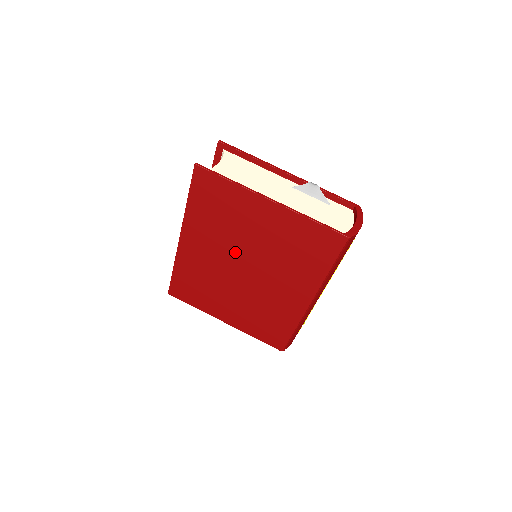
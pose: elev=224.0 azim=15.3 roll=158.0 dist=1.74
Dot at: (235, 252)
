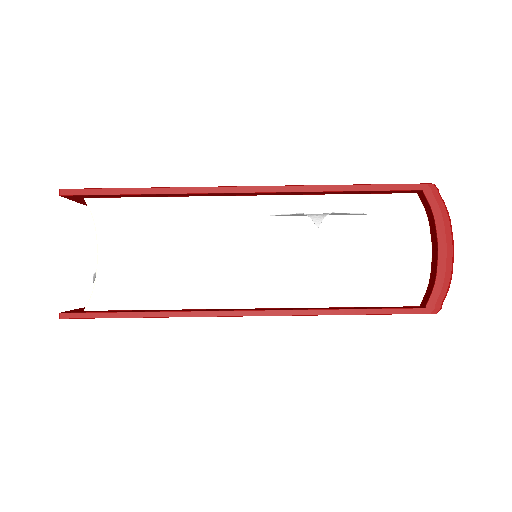
Dot at: occluded
